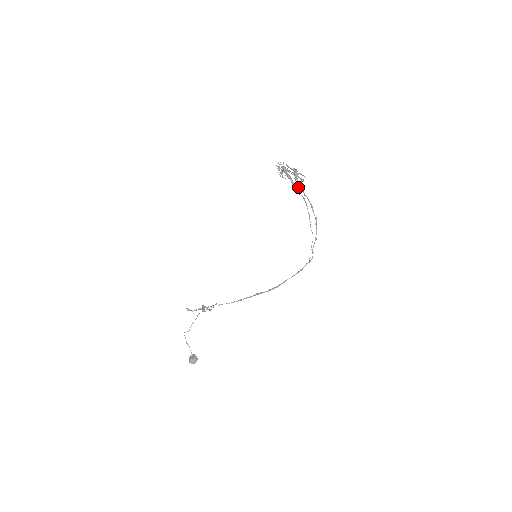
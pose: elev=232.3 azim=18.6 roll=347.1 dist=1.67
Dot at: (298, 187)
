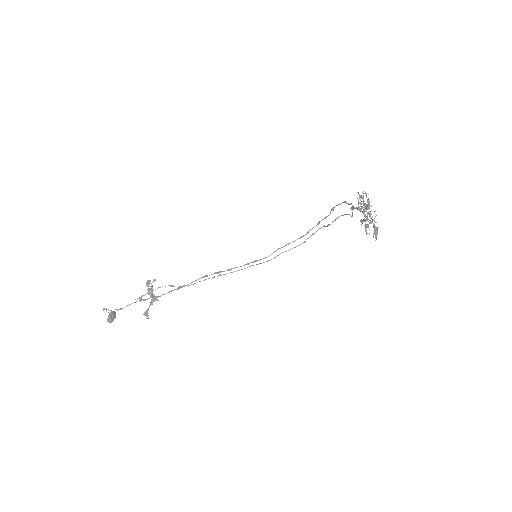
Dot at: occluded
